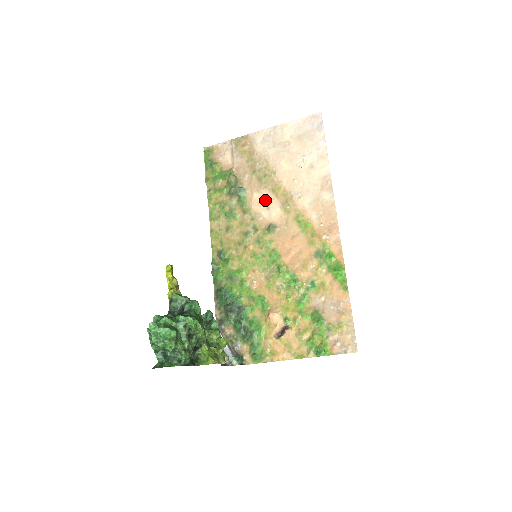
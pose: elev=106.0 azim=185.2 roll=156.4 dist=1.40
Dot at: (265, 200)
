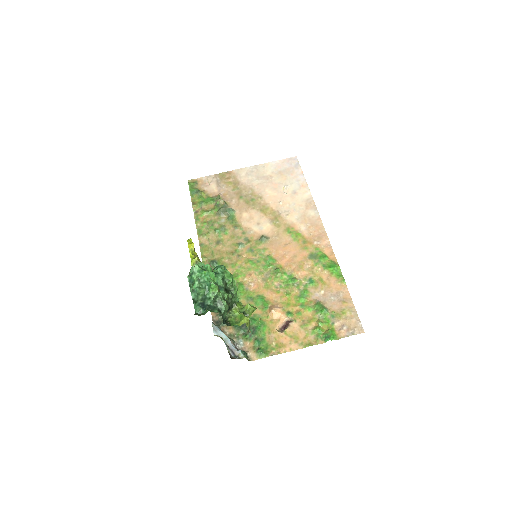
Dot at: (254, 218)
